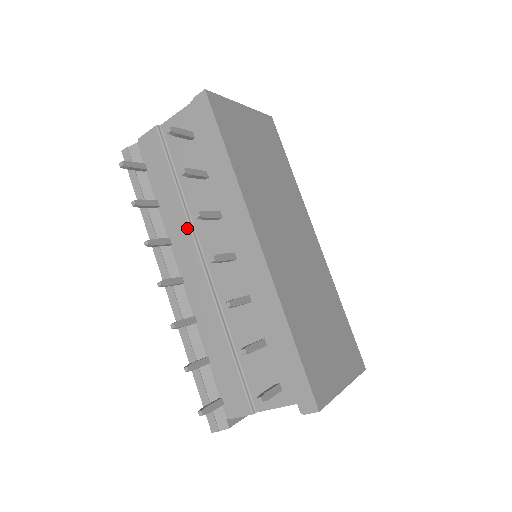
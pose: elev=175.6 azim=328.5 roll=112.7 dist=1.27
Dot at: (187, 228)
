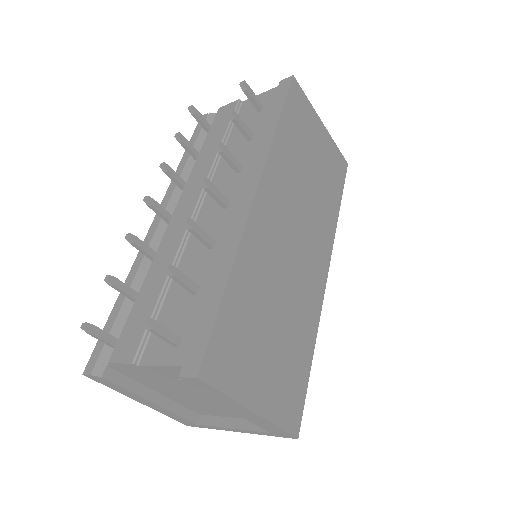
Dot at: (206, 175)
